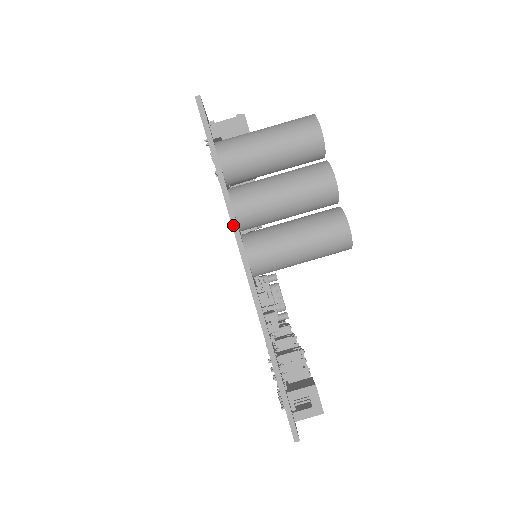
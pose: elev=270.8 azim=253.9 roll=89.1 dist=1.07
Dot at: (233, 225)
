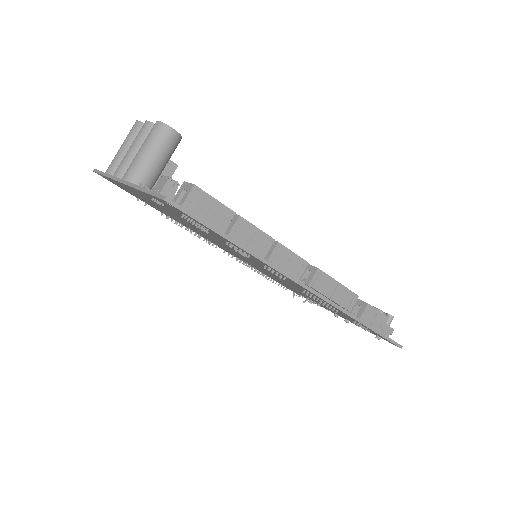
Dot at: (113, 179)
